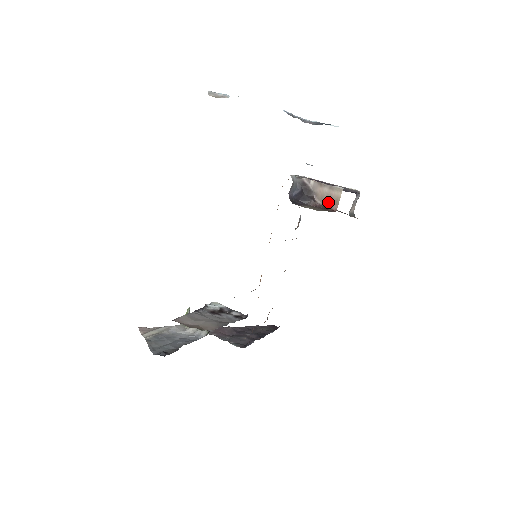
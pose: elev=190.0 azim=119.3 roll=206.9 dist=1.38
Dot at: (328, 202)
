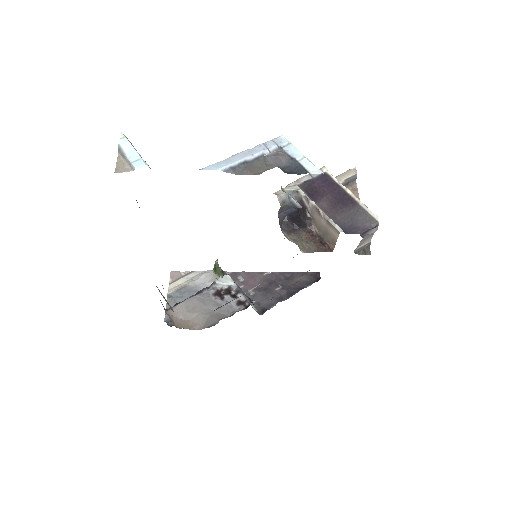
Dot at: (325, 236)
